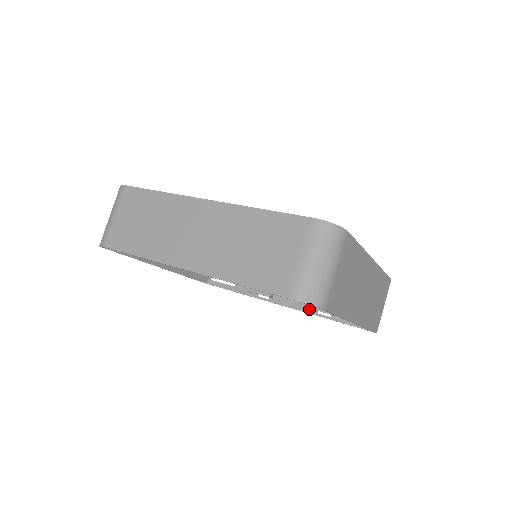
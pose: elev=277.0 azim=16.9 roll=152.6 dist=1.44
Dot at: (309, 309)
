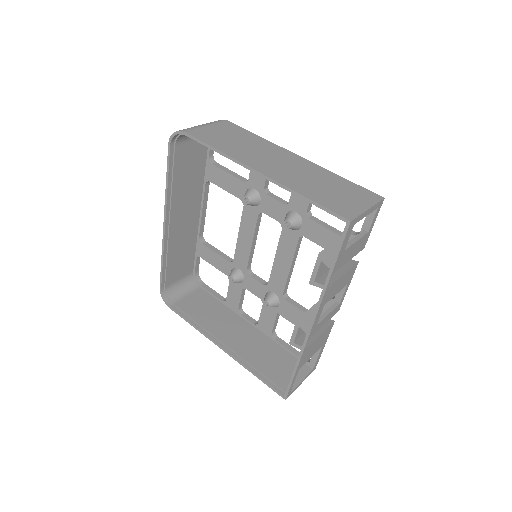
Dot at: occluded
